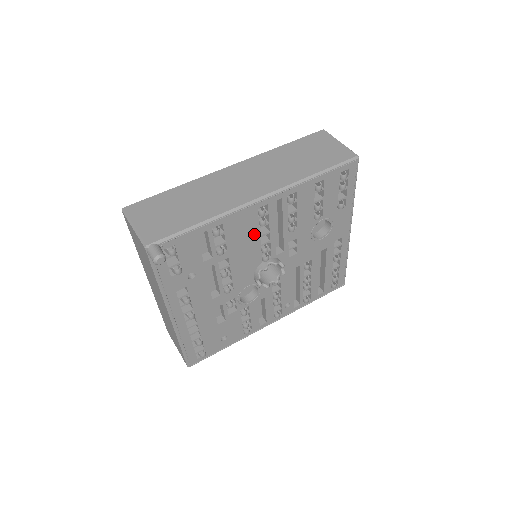
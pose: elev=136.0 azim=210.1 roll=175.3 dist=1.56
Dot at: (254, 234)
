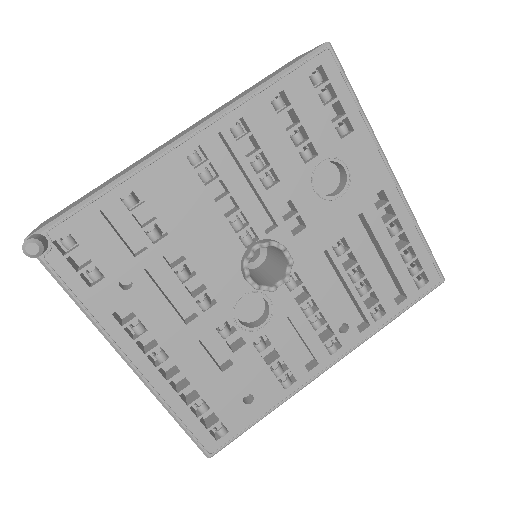
Dot at: (203, 200)
